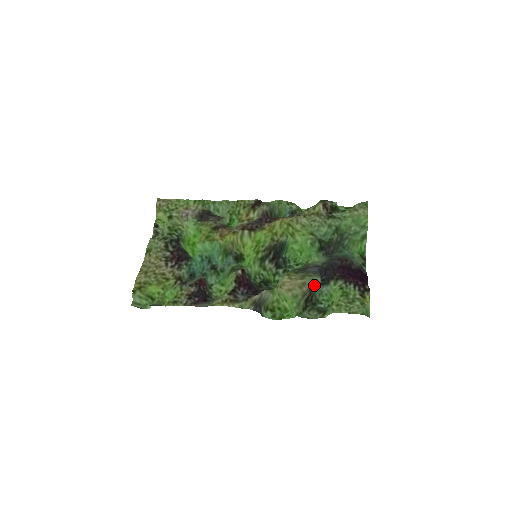
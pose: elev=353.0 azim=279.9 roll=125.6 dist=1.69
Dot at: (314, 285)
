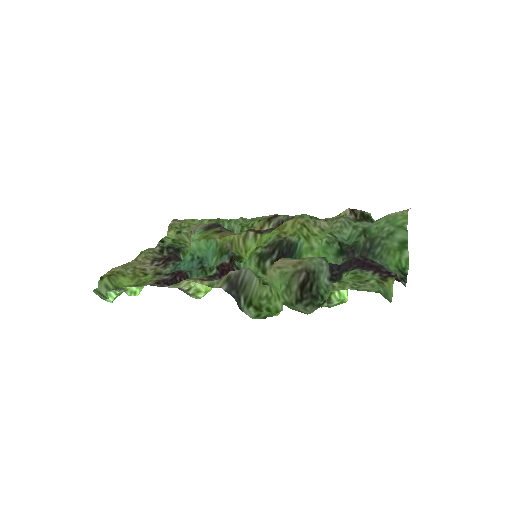
Dot at: (315, 267)
